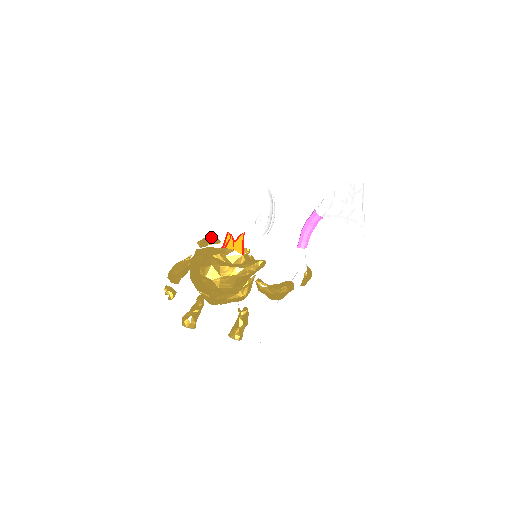
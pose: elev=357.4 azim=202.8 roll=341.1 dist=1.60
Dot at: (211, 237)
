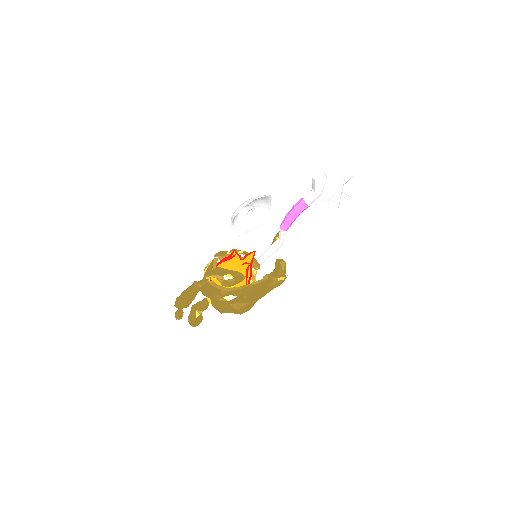
Dot at: (232, 274)
